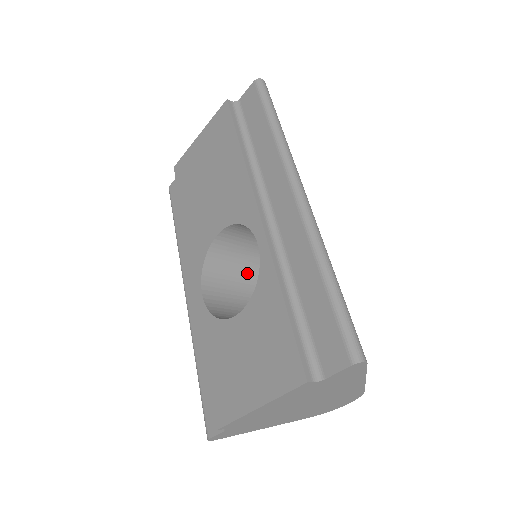
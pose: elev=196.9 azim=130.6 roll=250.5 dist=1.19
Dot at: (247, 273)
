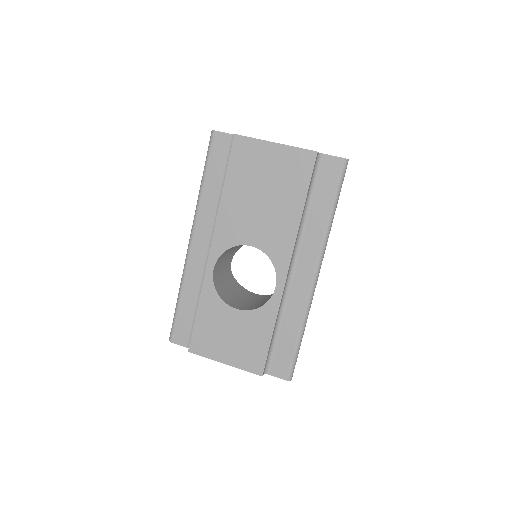
Dot at: (237, 247)
